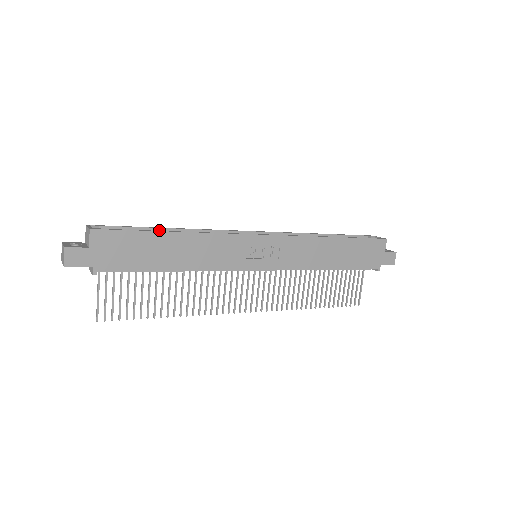
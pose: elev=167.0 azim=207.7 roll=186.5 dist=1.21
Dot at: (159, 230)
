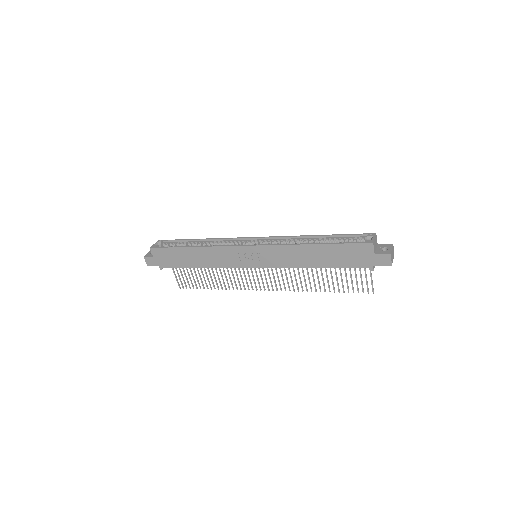
Dot at: (193, 241)
